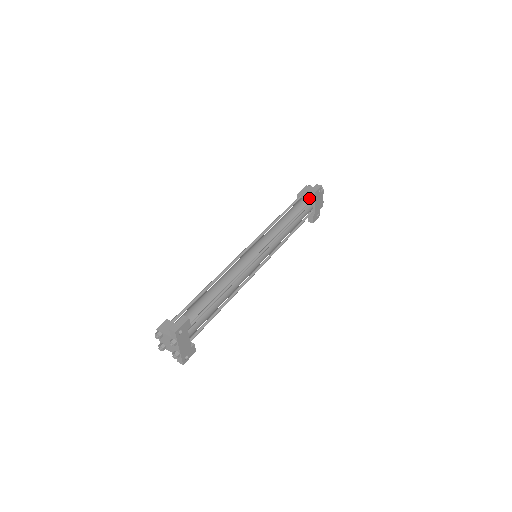
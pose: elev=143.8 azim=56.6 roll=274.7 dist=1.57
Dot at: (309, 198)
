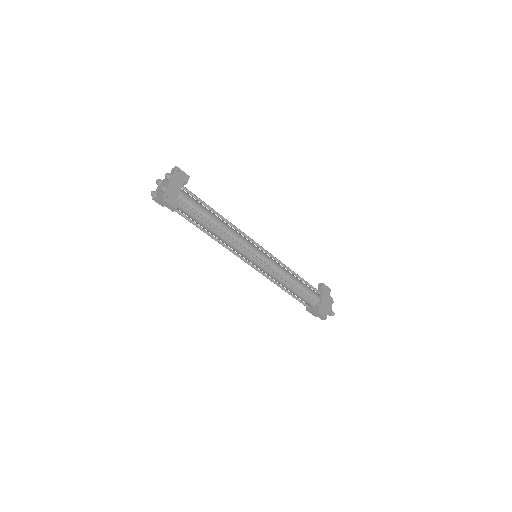
Dot at: occluded
